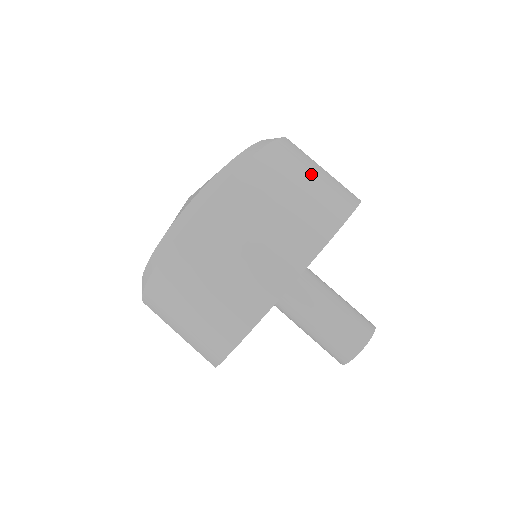
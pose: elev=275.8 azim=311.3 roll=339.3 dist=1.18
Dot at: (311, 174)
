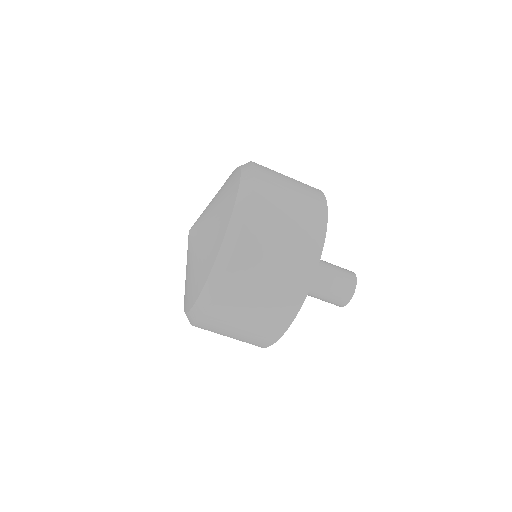
Dot at: (287, 178)
